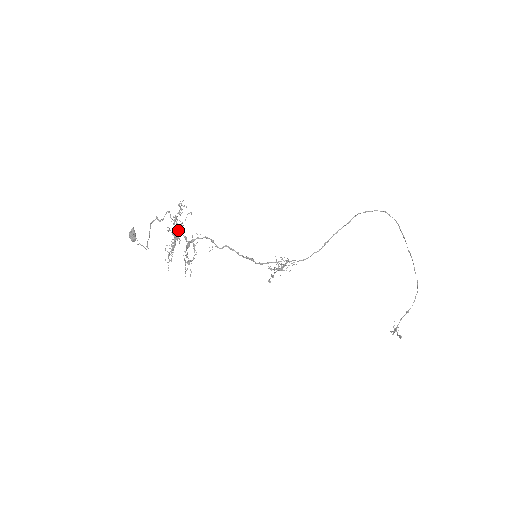
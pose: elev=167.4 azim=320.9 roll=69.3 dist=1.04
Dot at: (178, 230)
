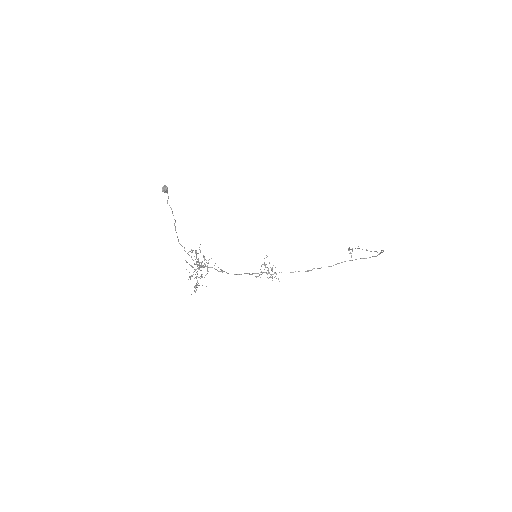
Dot at: occluded
